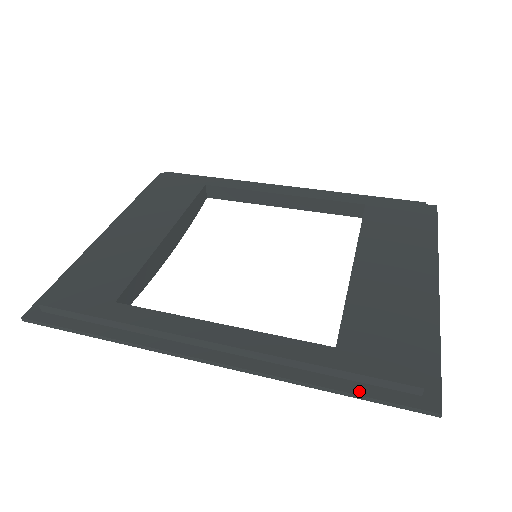
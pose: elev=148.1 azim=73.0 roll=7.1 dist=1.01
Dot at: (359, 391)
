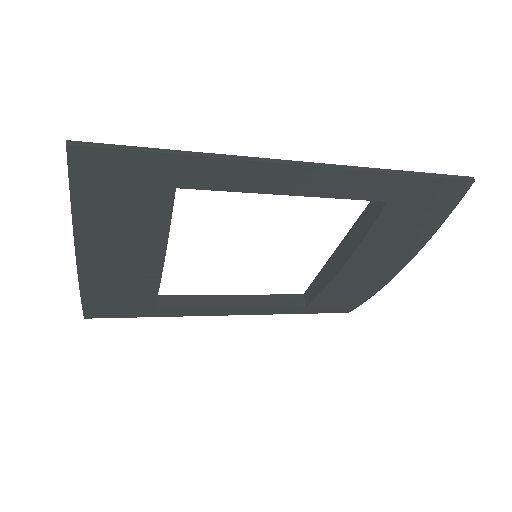
Dot at: (420, 175)
